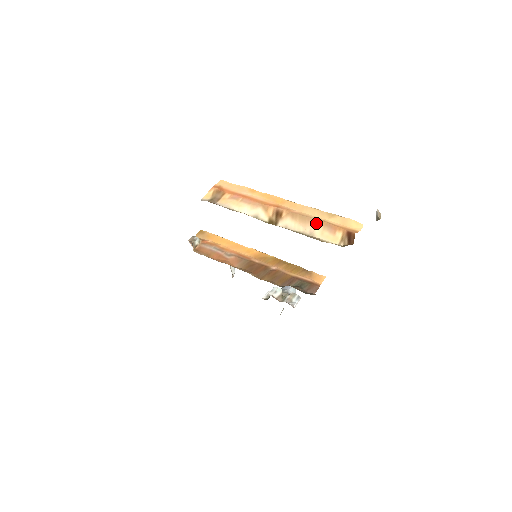
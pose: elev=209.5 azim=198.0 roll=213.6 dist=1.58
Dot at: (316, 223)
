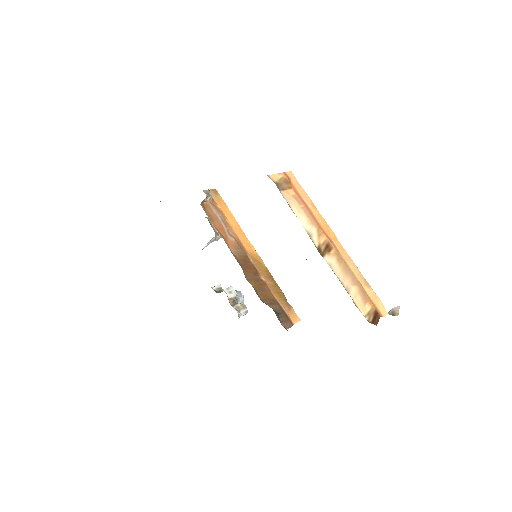
Dot at: (355, 282)
